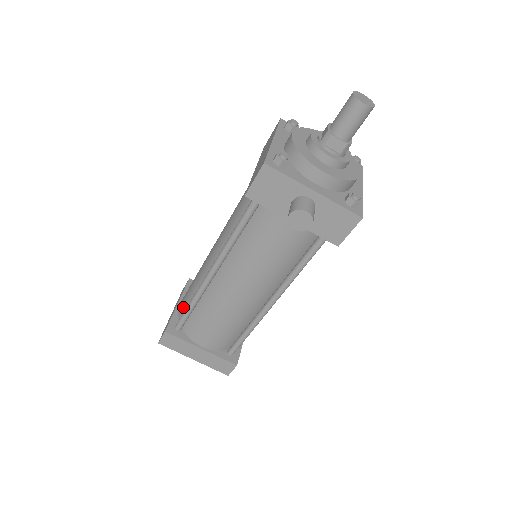
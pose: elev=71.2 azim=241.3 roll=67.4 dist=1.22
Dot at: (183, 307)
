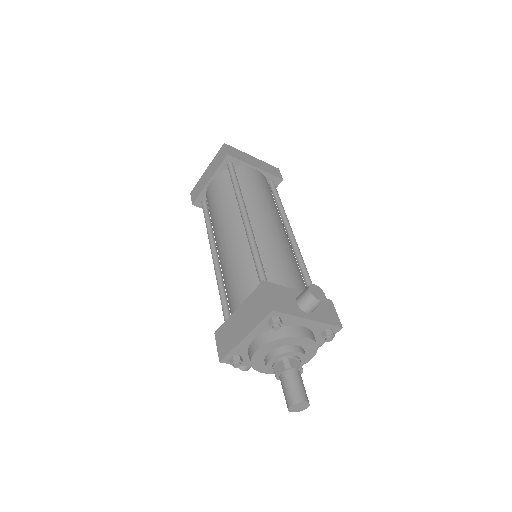
Dot at: (208, 201)
